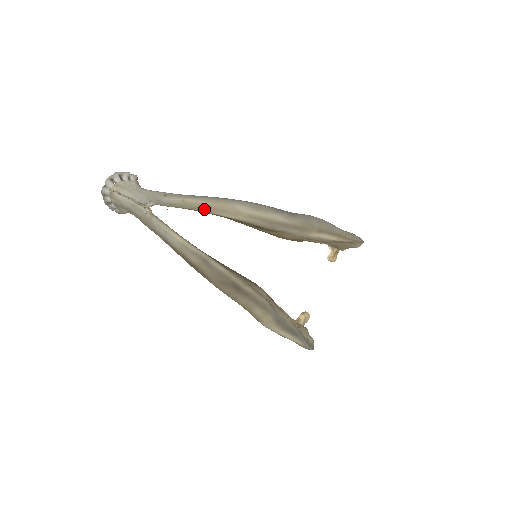
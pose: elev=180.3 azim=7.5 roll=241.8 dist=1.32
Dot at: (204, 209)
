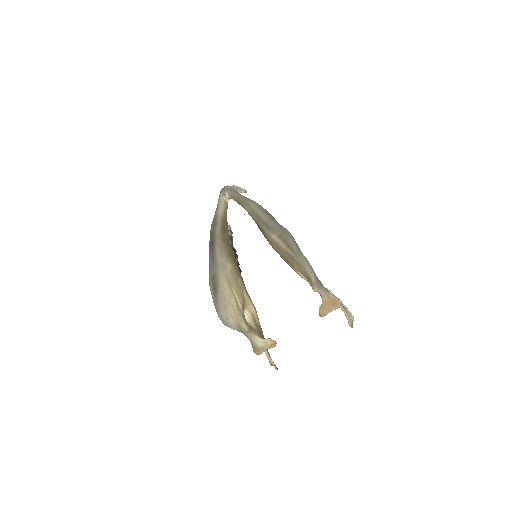
Dot at: (241, 202)
